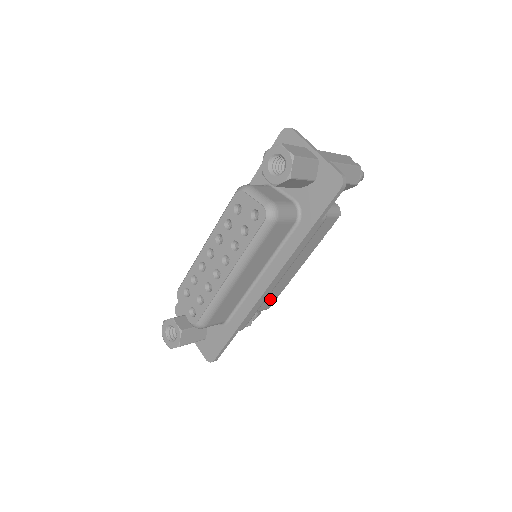
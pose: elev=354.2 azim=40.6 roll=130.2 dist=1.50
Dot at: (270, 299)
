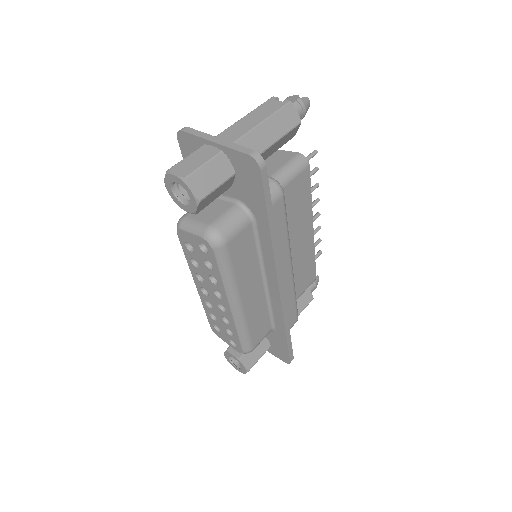
Dot at: (308, 274)
